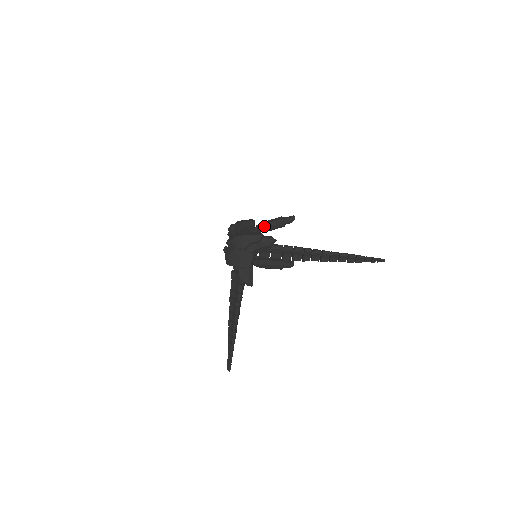
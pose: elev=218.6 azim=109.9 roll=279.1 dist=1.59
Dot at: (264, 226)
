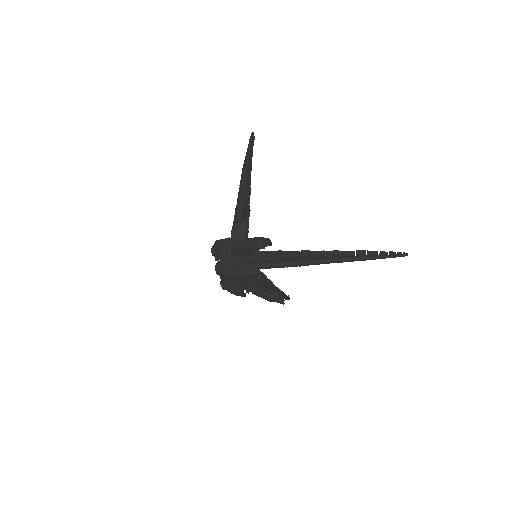
Dot at: (244, 250)
